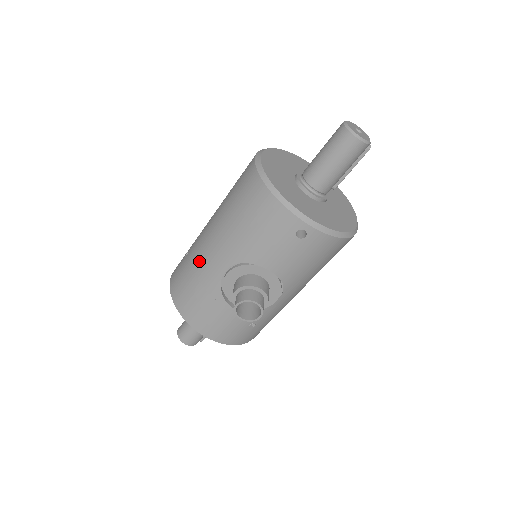
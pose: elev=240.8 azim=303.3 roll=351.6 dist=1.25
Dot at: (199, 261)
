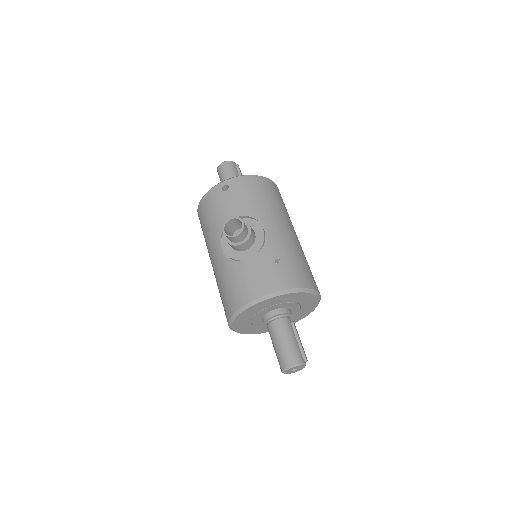
Dot at: (216, 276)
